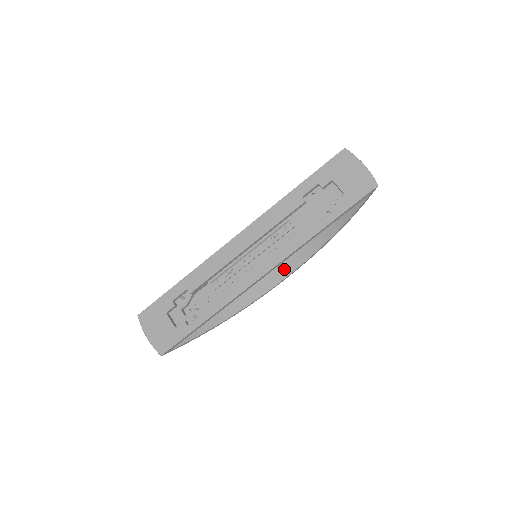
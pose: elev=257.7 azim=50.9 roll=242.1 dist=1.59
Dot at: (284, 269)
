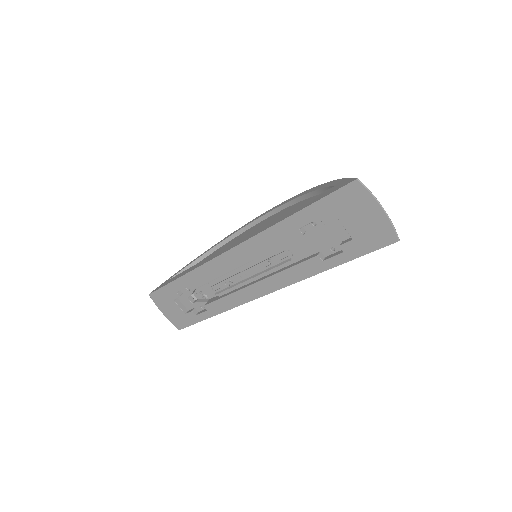
Dot at: occluded
